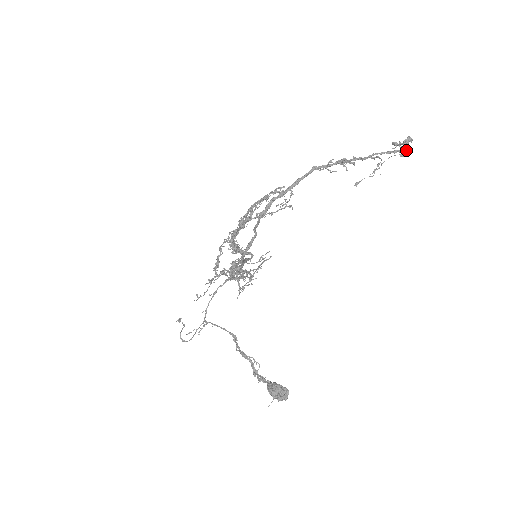
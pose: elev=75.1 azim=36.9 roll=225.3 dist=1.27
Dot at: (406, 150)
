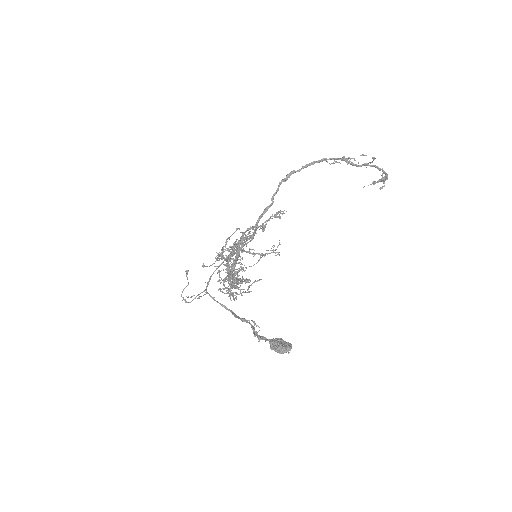
Dot at: (386, 177)
